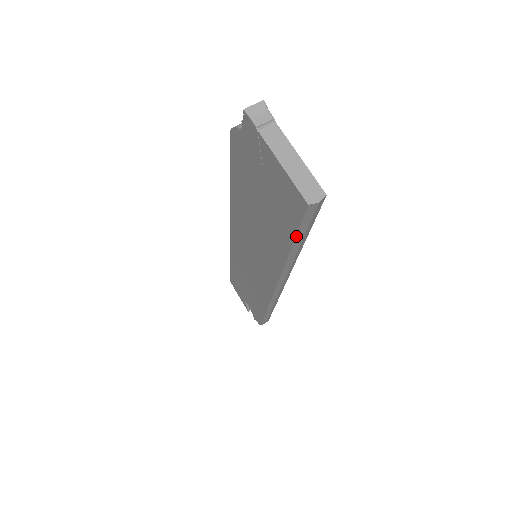
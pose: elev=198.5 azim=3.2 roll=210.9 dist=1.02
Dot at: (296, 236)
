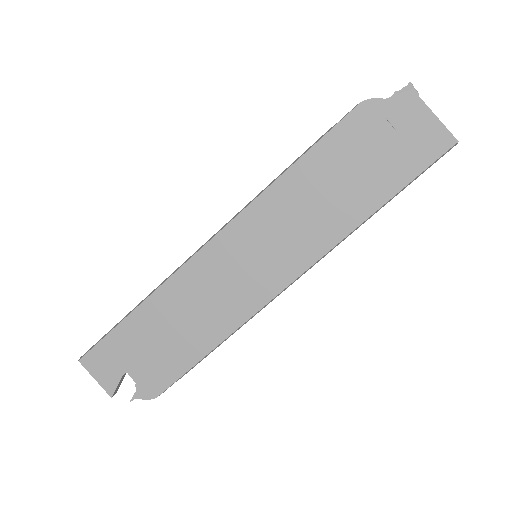
Dot at: (415, 178)
